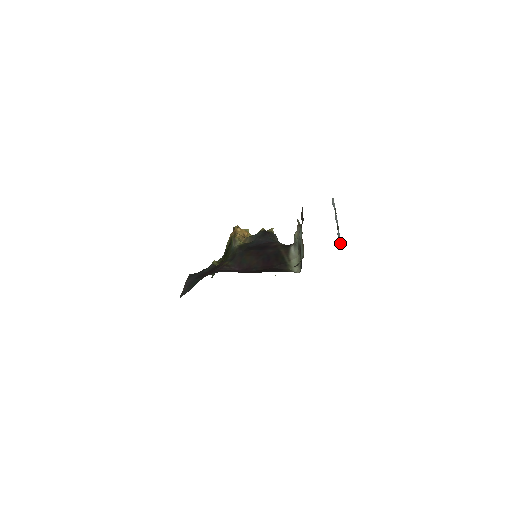
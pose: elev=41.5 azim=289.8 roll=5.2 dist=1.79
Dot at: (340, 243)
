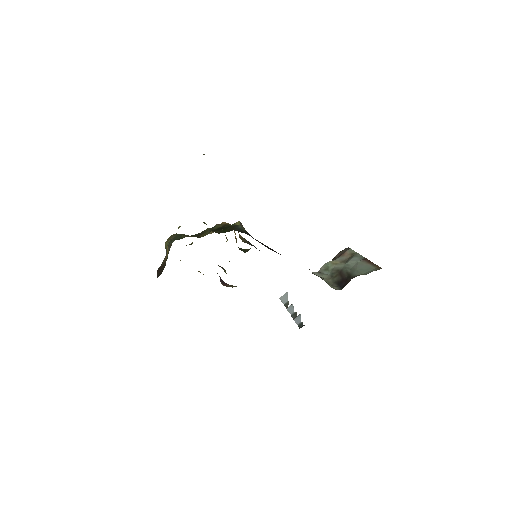
Dot at: (304, 325)
